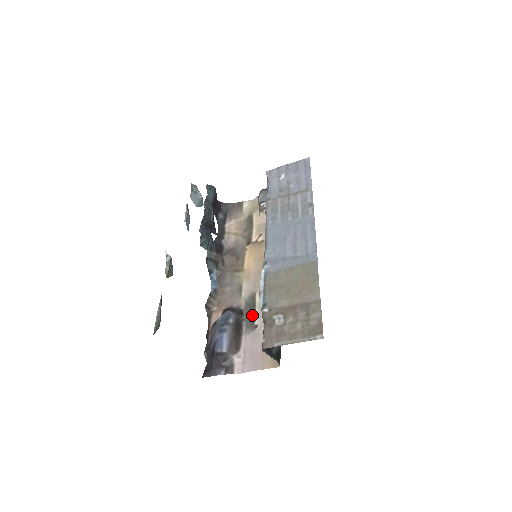
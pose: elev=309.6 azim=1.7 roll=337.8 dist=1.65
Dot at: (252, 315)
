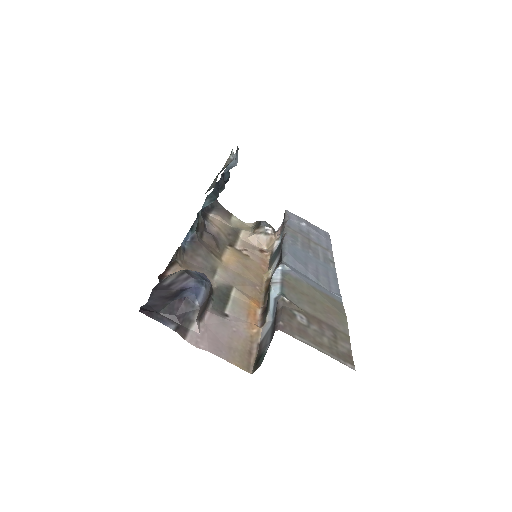
Dot at: (224, 302)
